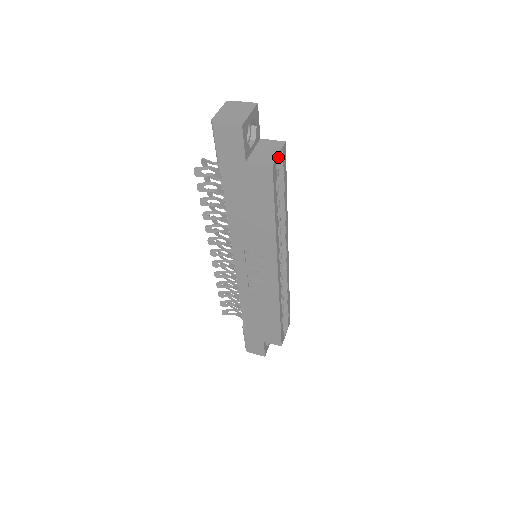
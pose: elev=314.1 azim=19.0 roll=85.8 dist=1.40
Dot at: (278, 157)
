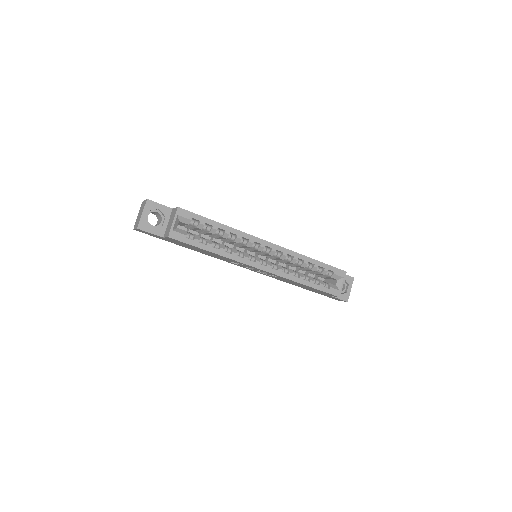
Dot at: (181, 219)
